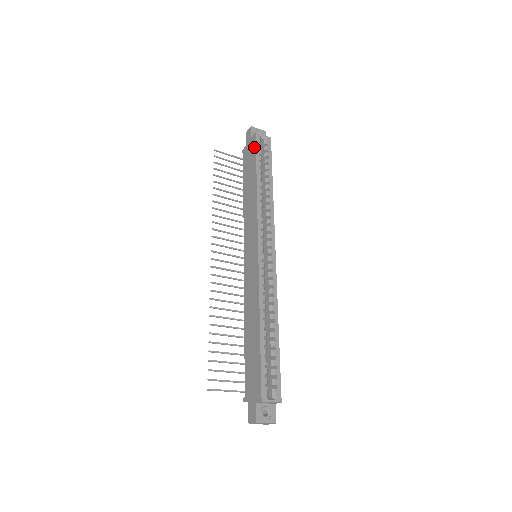
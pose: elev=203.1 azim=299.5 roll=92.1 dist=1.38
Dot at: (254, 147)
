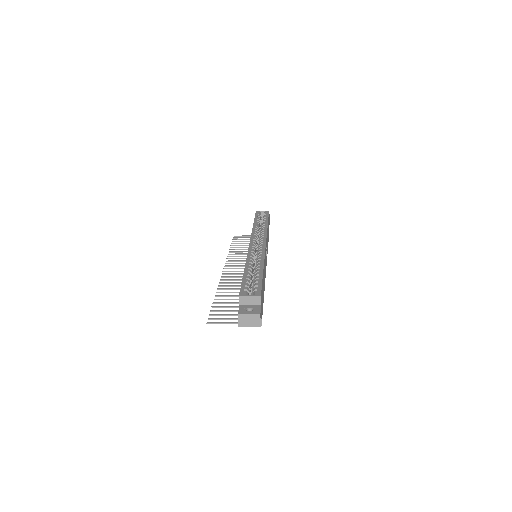
Dot at: occluded
